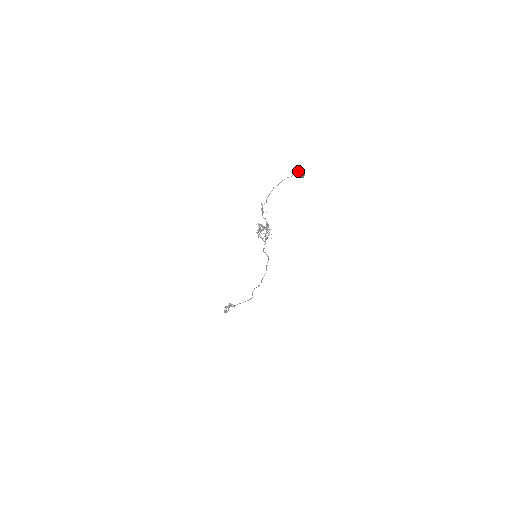
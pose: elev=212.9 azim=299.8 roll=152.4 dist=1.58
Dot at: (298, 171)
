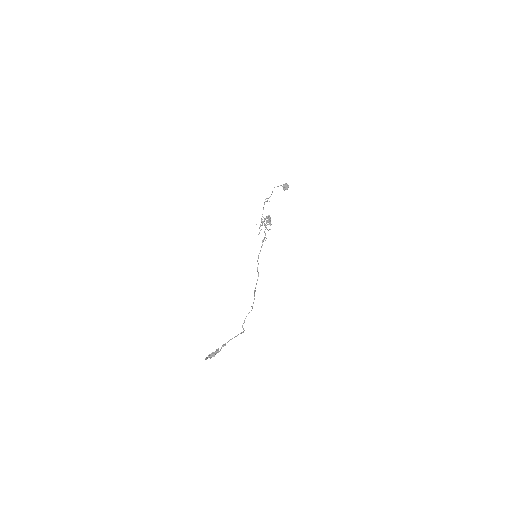
Dot at: (286, 183)
